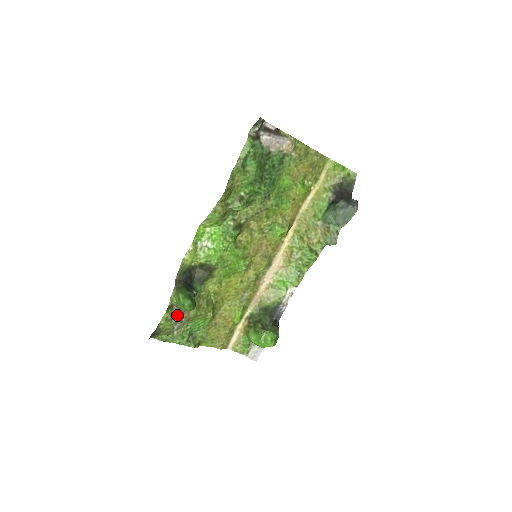
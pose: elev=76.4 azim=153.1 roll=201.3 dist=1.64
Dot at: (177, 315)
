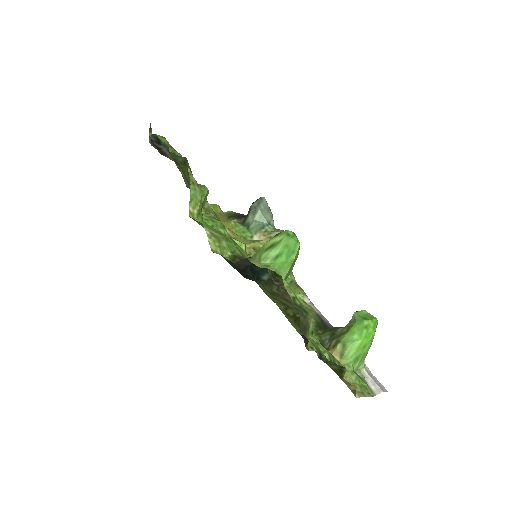
Dot at: occluded
